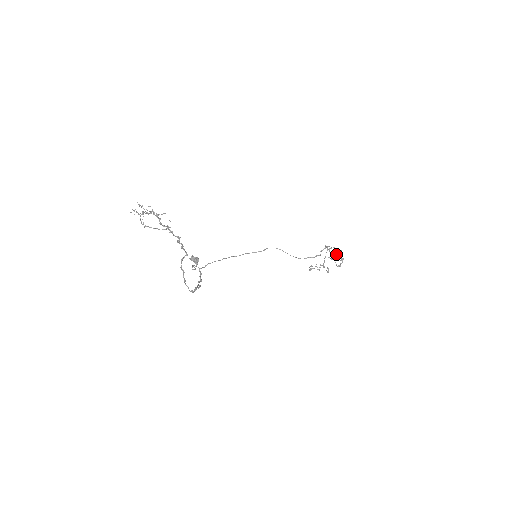
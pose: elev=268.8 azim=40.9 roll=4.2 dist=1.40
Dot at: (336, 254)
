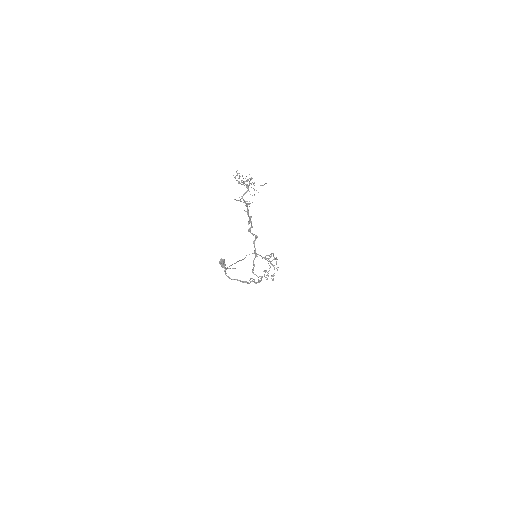
Dot at: (271, 264)
